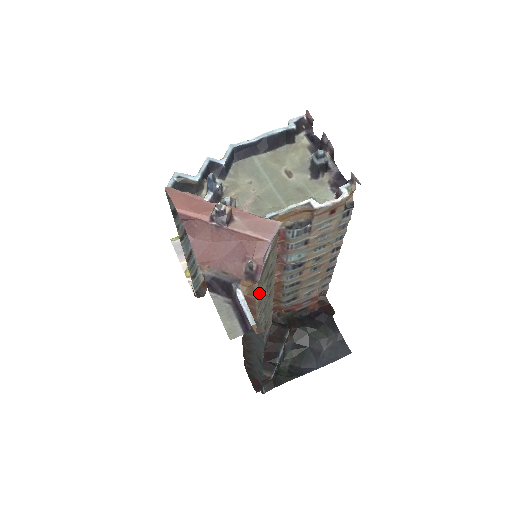
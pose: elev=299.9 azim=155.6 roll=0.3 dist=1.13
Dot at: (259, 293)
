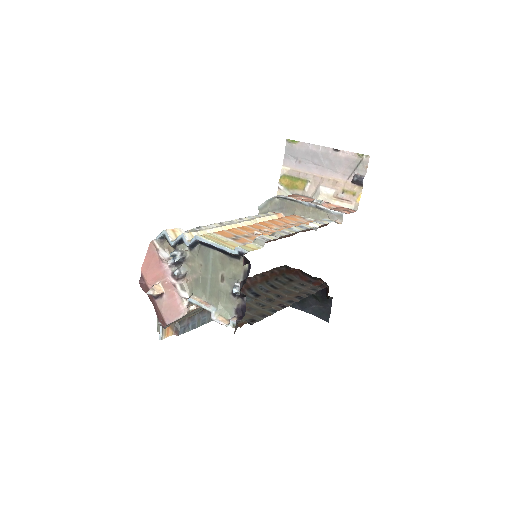
Dot at: (191, 315)
